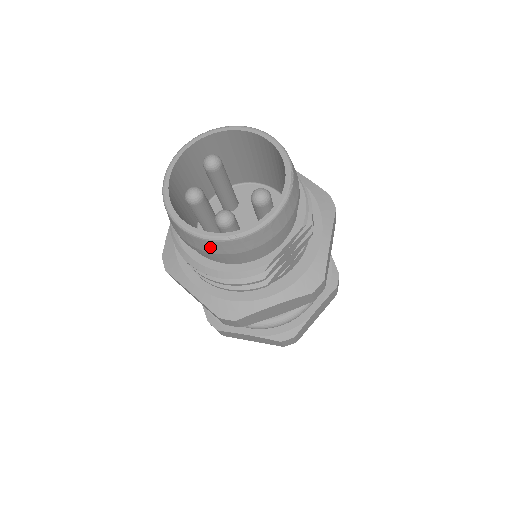
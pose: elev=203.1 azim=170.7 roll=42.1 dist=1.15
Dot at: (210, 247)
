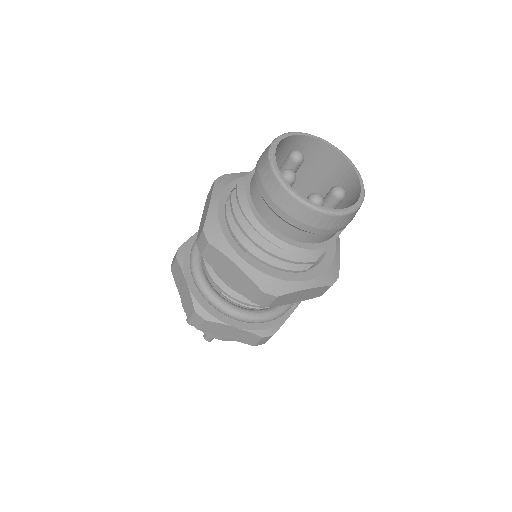
Dot at: (310, 218)
